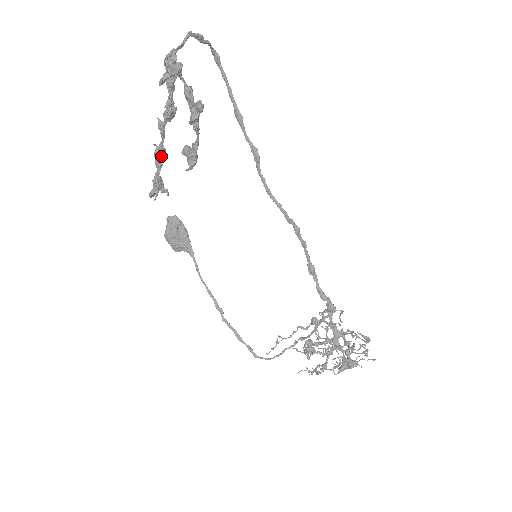
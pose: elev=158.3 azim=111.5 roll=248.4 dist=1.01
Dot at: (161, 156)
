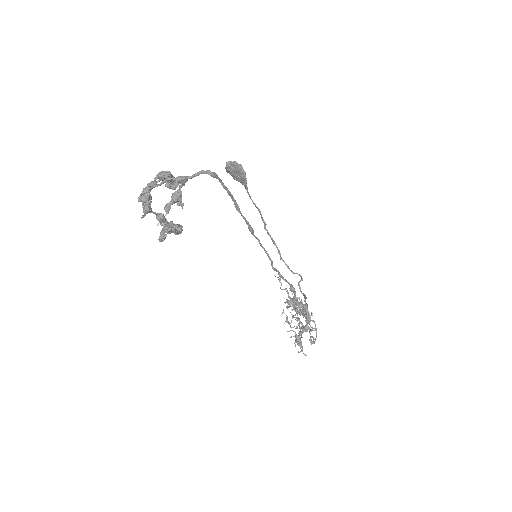
Dot at: (181, 182)
